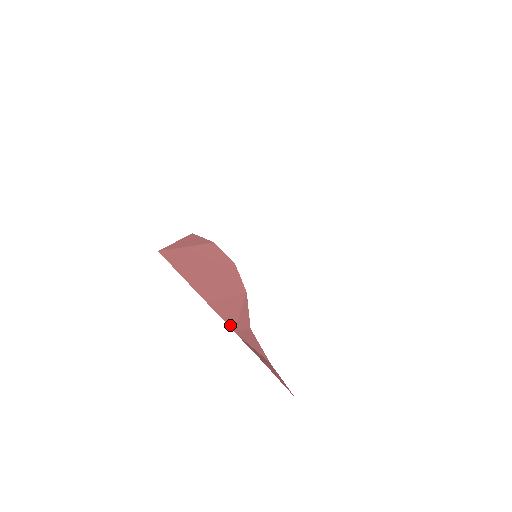
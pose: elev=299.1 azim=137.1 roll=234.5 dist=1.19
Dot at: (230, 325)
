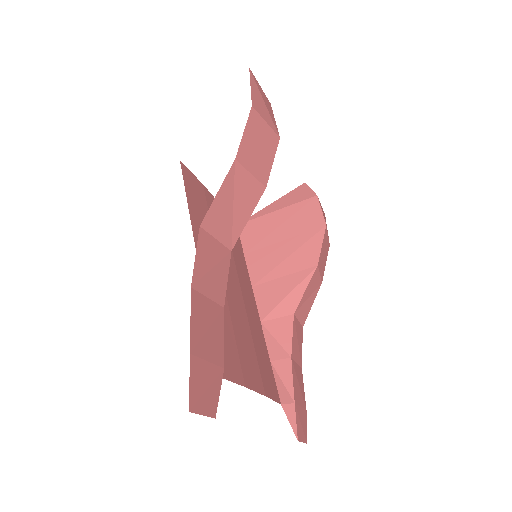
Dot at: (261, 313)
